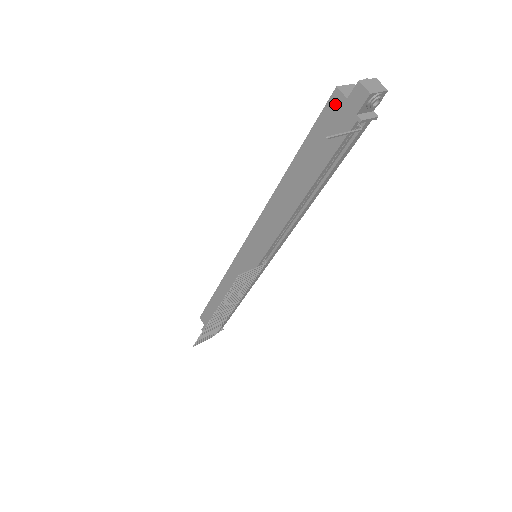
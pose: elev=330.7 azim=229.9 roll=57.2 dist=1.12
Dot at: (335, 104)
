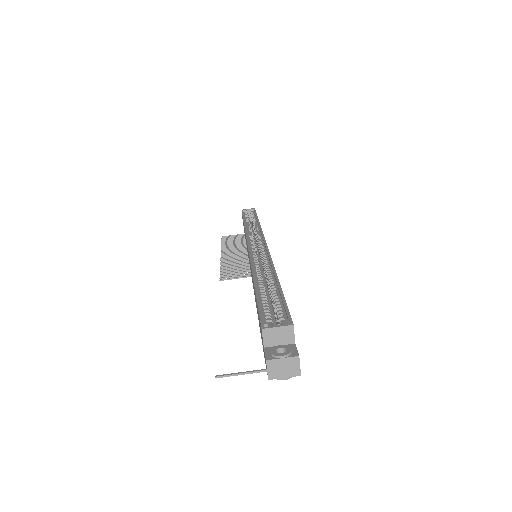
Dot at: (261, 332)
